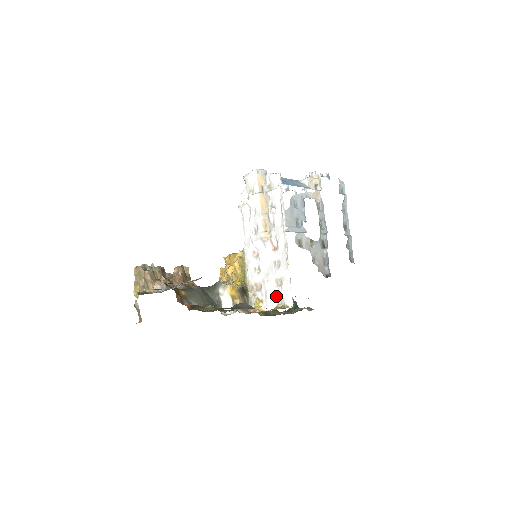
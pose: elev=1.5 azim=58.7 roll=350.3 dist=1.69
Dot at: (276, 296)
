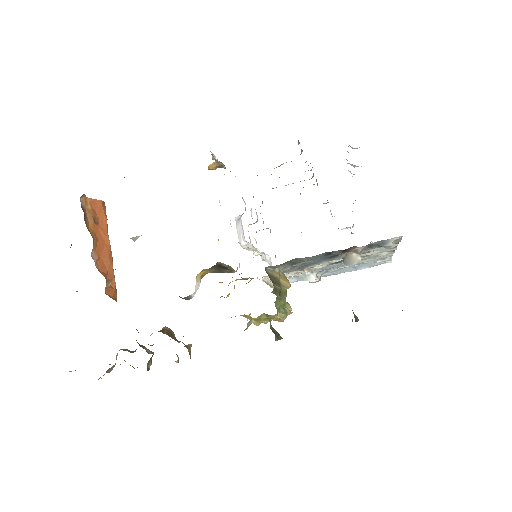
Dot at: occluded
